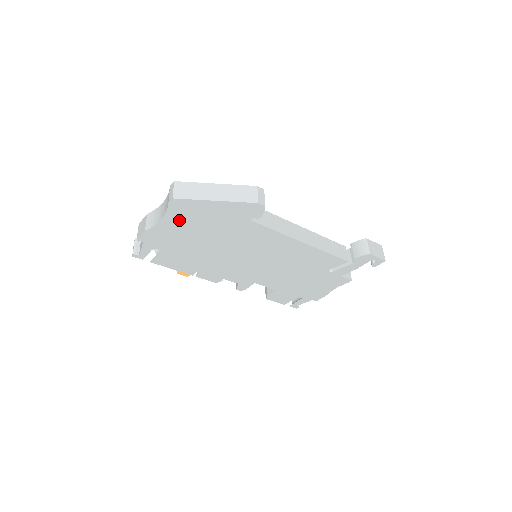
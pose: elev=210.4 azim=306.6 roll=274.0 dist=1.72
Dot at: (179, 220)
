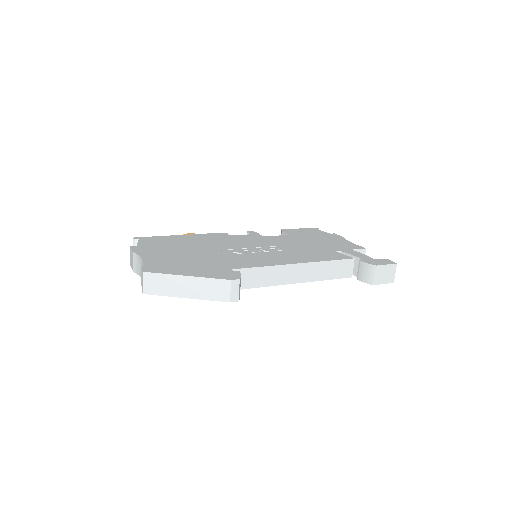
Dot at: occluded
